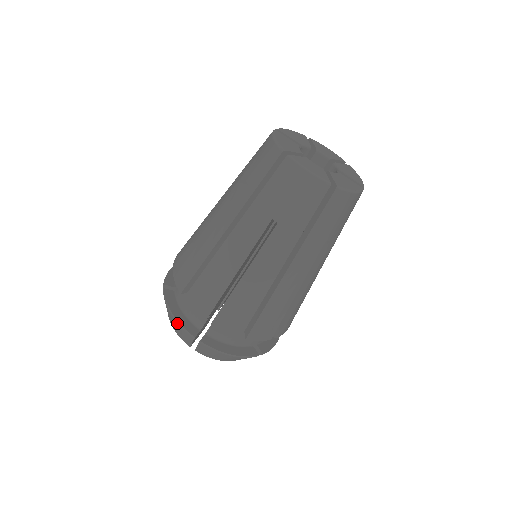
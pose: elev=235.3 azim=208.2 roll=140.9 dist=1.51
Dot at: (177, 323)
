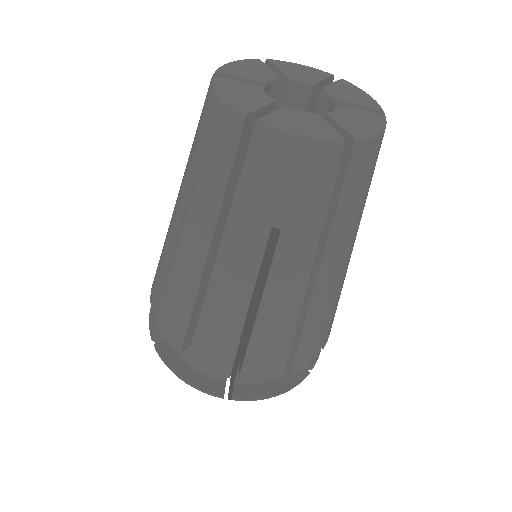
Dot at: (150, 316)
